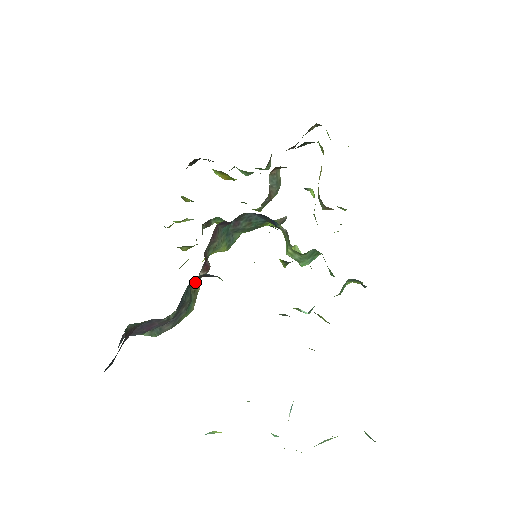
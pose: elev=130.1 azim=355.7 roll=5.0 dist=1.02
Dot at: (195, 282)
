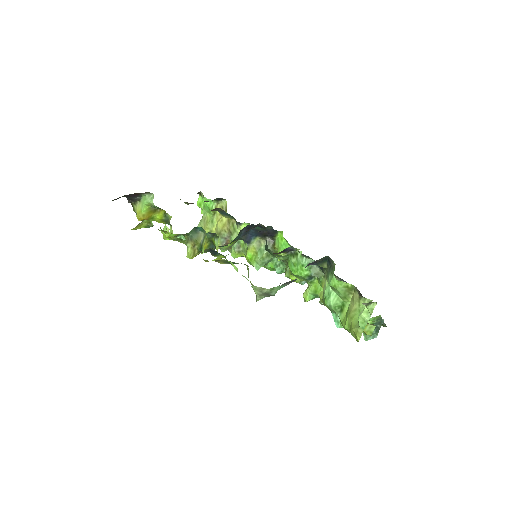
Dot at: occluded
